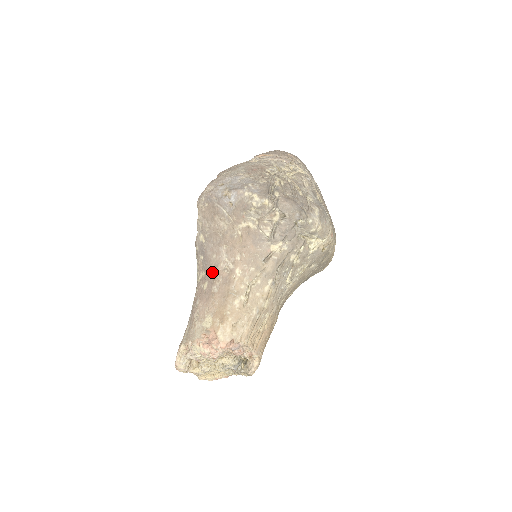
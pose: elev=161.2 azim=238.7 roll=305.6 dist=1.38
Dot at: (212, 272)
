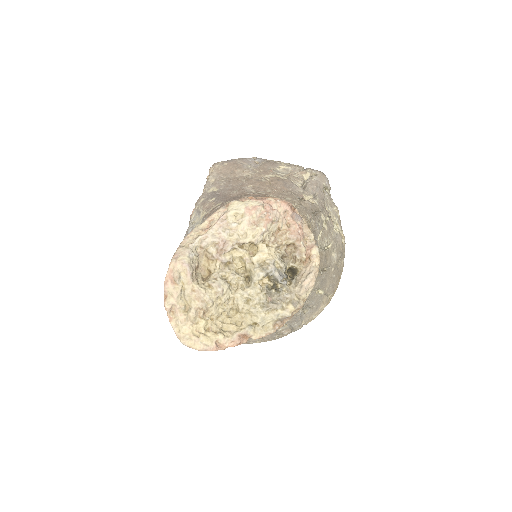
Dot at: (235, 197)
